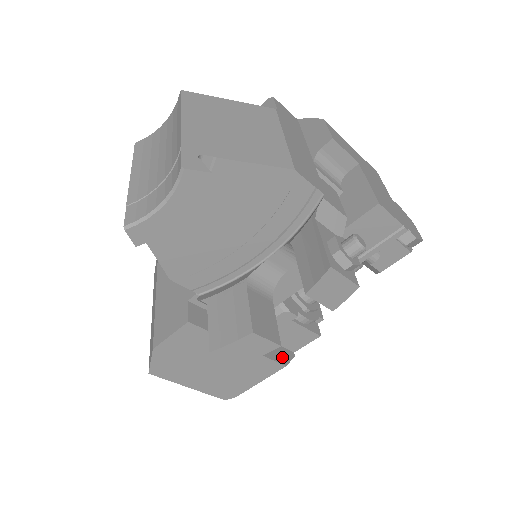
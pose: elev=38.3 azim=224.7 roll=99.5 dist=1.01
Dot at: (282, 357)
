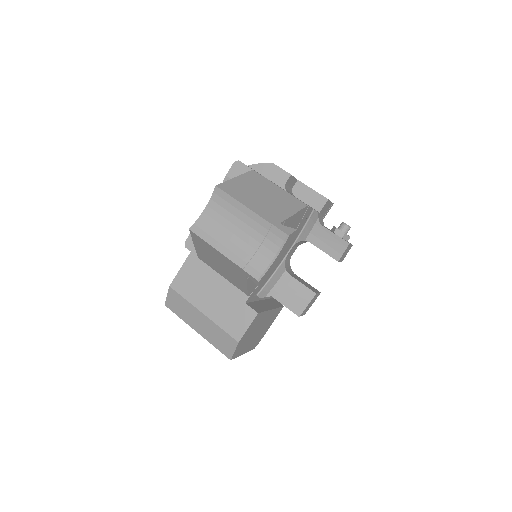
Dot at: (279, 303)
